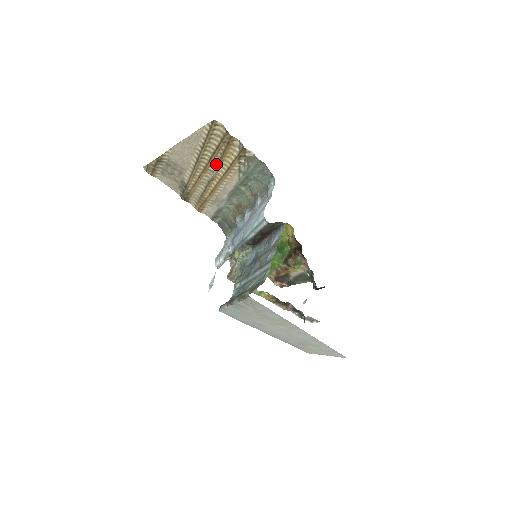
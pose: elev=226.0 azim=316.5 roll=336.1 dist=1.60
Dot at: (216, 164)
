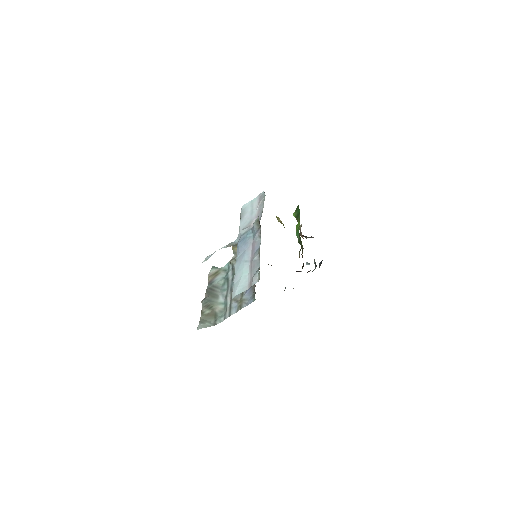
Dot at: occluded
